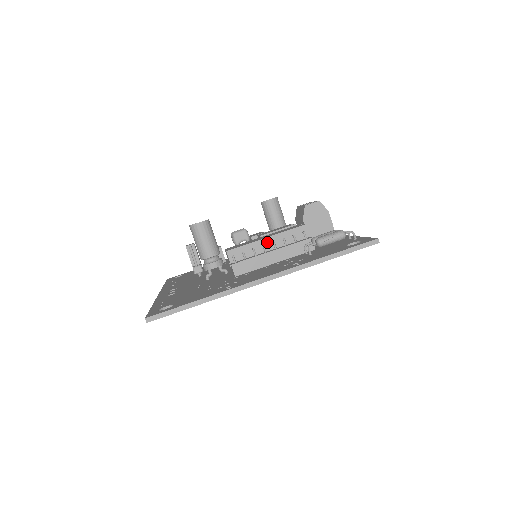
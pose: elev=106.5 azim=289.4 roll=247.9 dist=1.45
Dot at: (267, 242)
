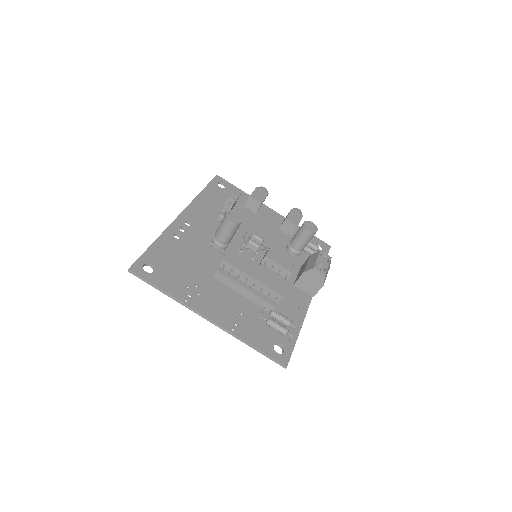
Dot at: (251, 280)
